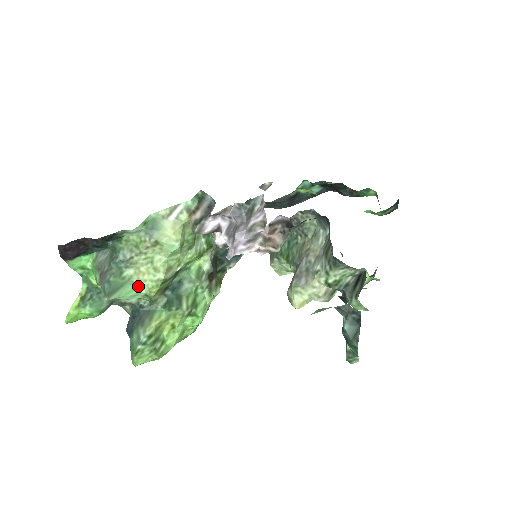
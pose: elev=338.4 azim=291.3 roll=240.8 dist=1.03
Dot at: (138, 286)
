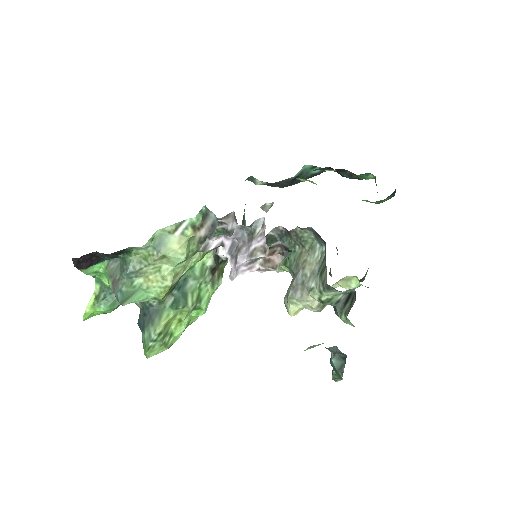
Dot at: (148, 291)
